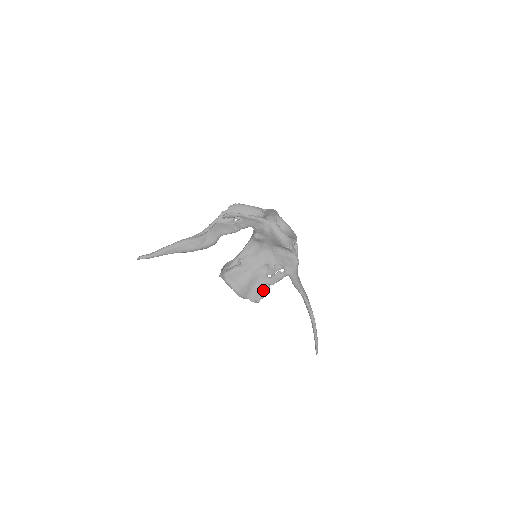
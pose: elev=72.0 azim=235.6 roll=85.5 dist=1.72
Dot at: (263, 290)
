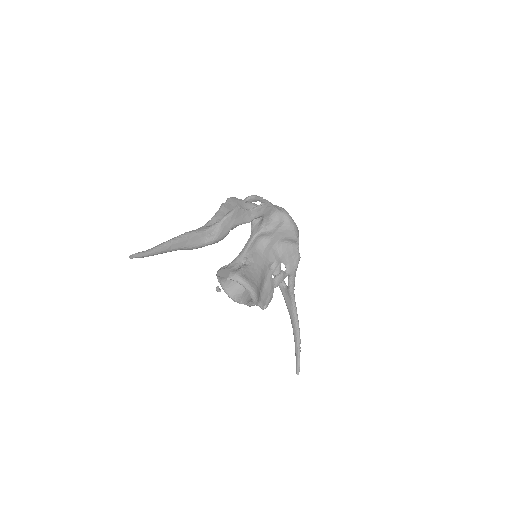
Dot at: (270, 293)
